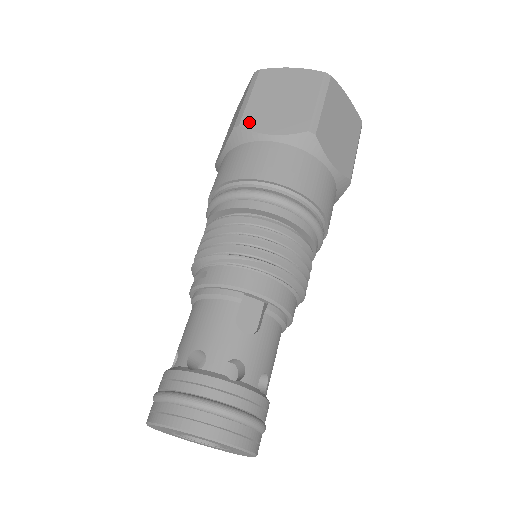
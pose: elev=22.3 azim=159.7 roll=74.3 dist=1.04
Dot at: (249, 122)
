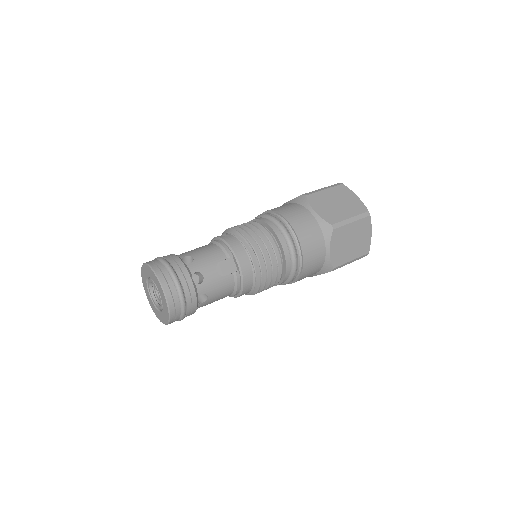
Dot at: (312, 198)
